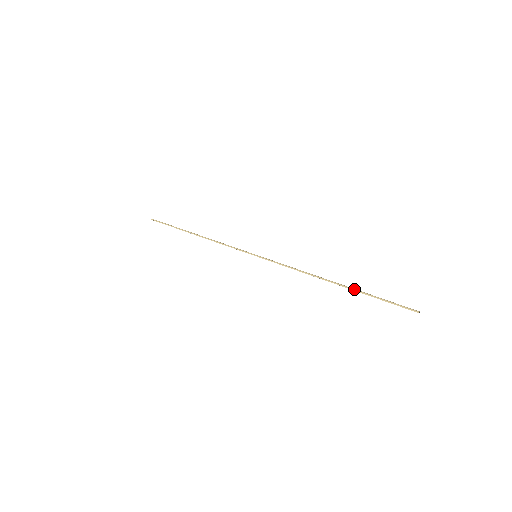
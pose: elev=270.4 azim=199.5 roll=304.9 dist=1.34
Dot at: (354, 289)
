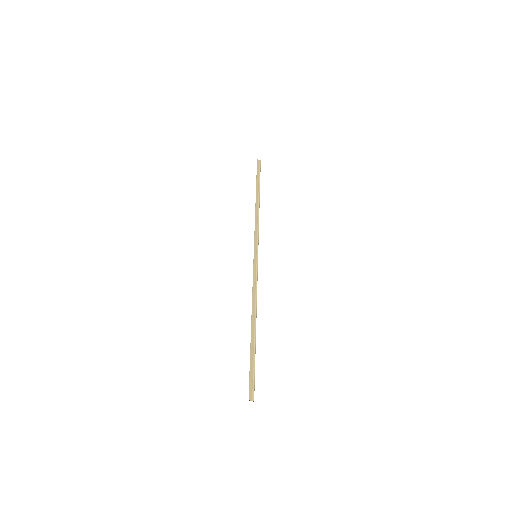
Dot at: (254, 343)
